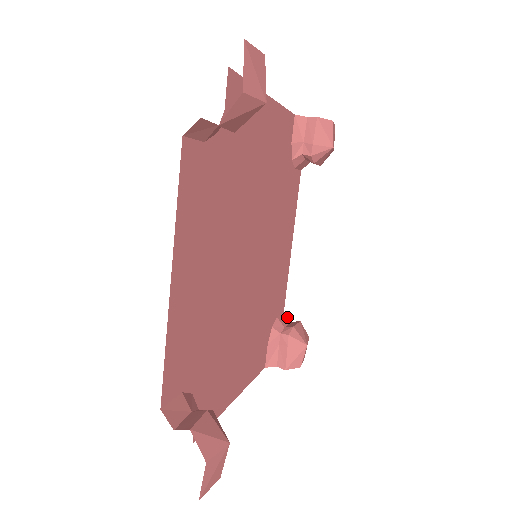
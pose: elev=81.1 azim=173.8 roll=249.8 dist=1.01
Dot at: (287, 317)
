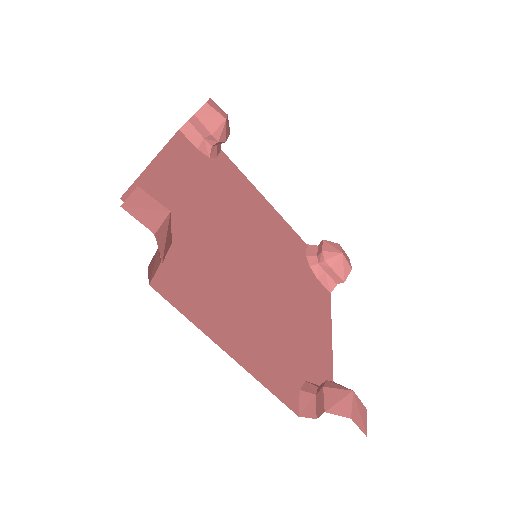
Dot at: (312, 246)
